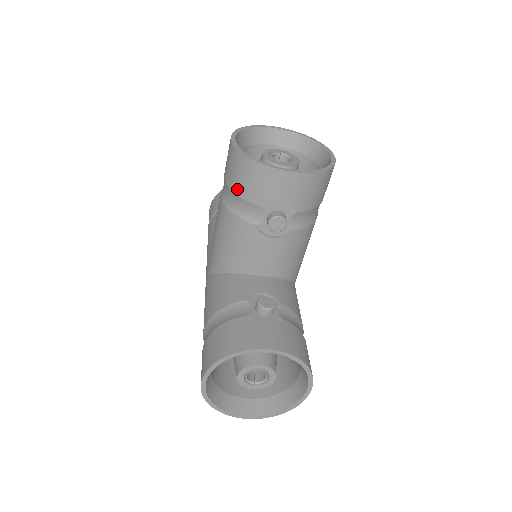
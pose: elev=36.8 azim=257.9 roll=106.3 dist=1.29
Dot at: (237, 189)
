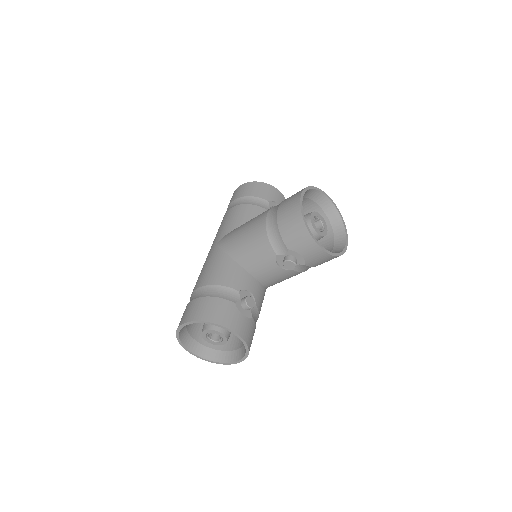
Dot at: (282, 228)
